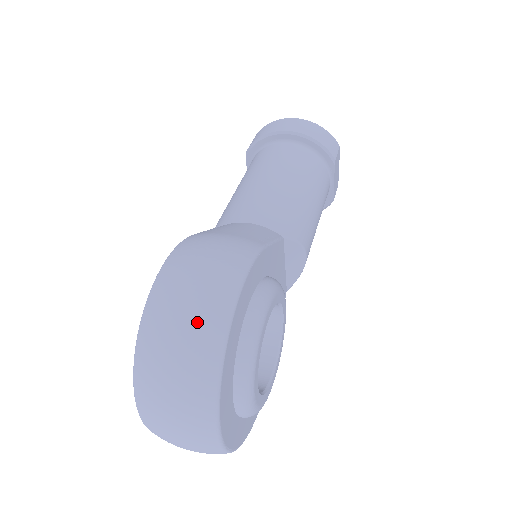
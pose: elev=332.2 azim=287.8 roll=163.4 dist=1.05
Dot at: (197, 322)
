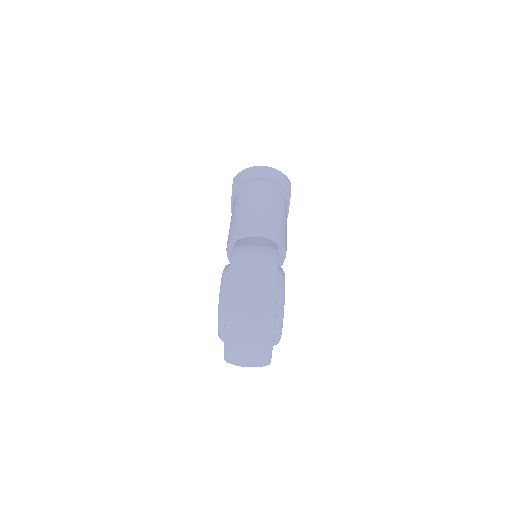
Dot at: (261, 291)
